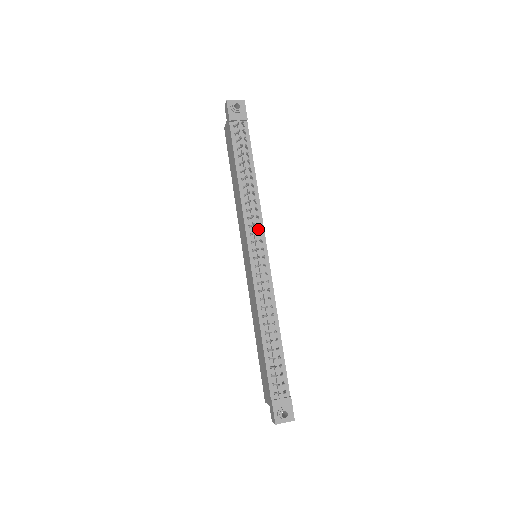
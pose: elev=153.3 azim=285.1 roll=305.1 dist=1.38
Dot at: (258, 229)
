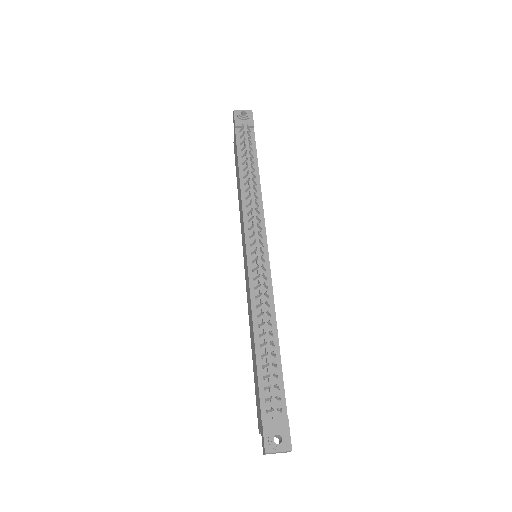
Dot at: occluded
